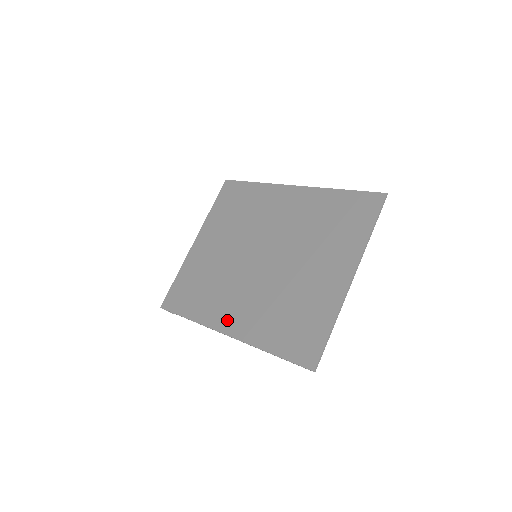
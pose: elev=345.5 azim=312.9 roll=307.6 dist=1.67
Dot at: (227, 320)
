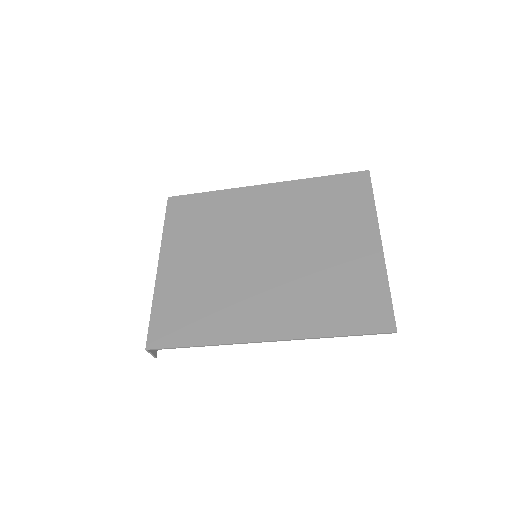
Dot at: (259, 326)
